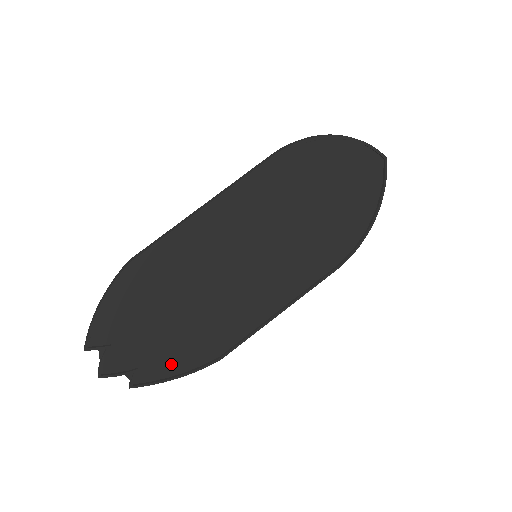
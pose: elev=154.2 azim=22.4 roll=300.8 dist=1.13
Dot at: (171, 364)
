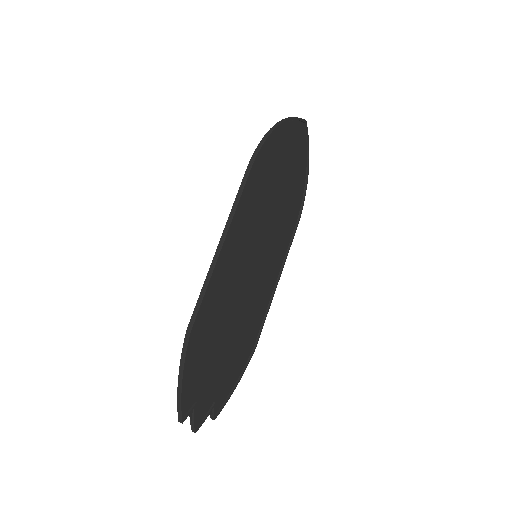
Dot at: (230, 379)
